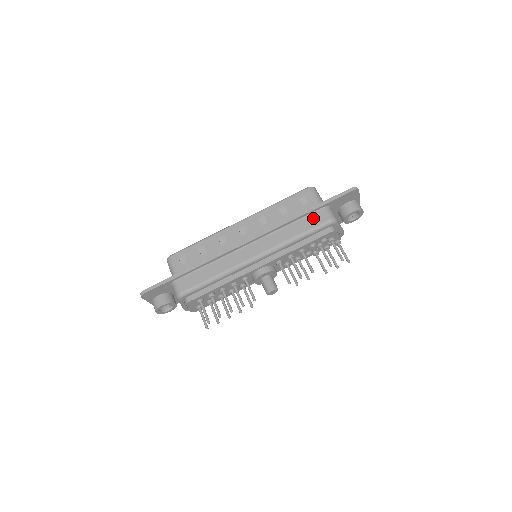
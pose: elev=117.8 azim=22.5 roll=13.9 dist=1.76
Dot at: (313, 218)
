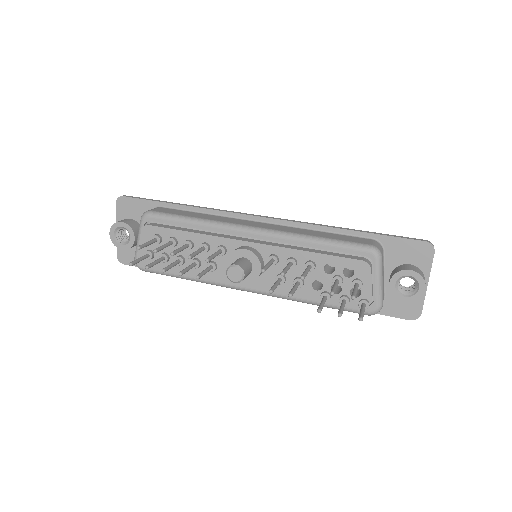
Dot at: (353, 238)
